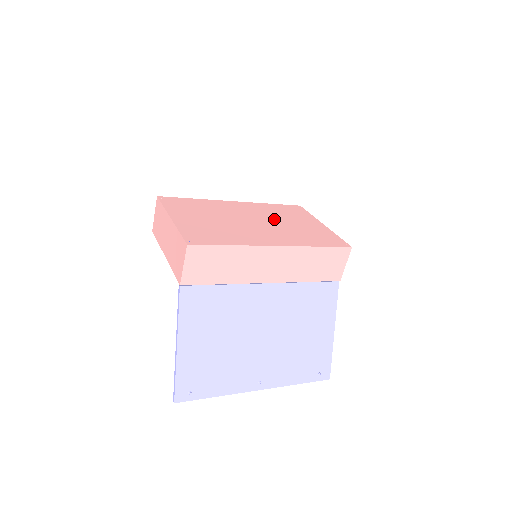
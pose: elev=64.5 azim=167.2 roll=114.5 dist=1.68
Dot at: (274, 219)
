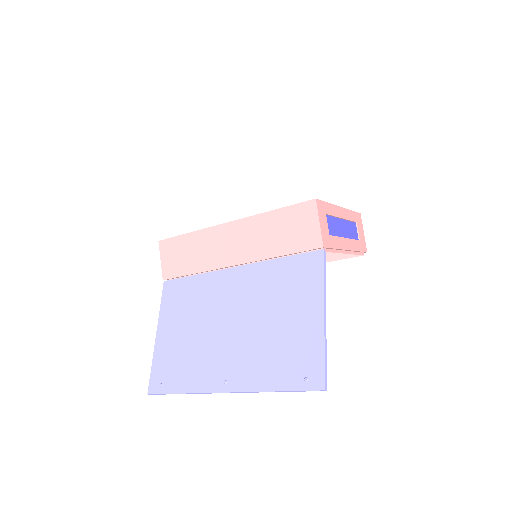
Dot at: occluded
